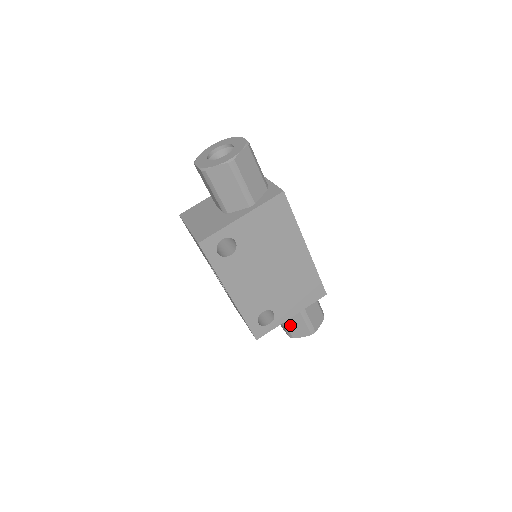
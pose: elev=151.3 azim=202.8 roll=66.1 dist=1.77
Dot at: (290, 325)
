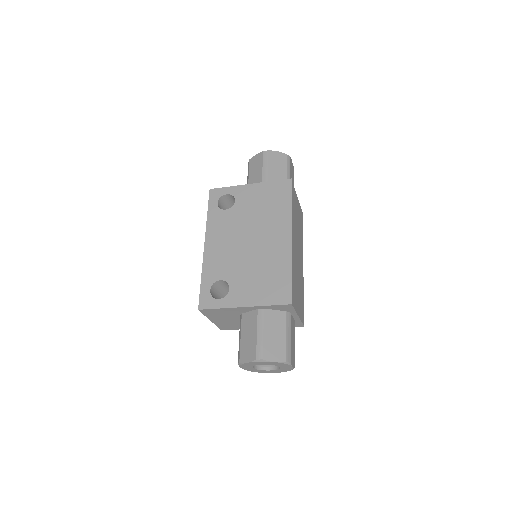
Dot at: (244, 338)
